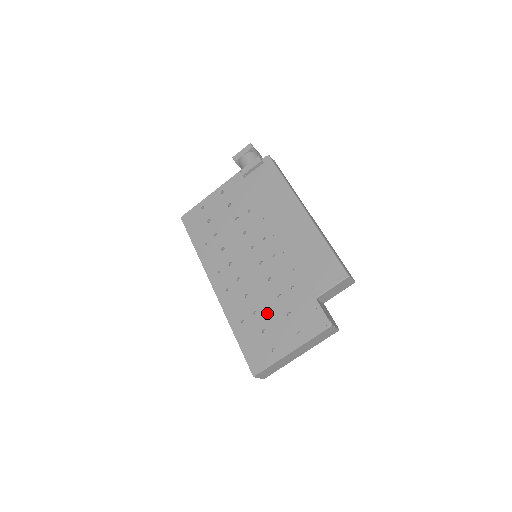
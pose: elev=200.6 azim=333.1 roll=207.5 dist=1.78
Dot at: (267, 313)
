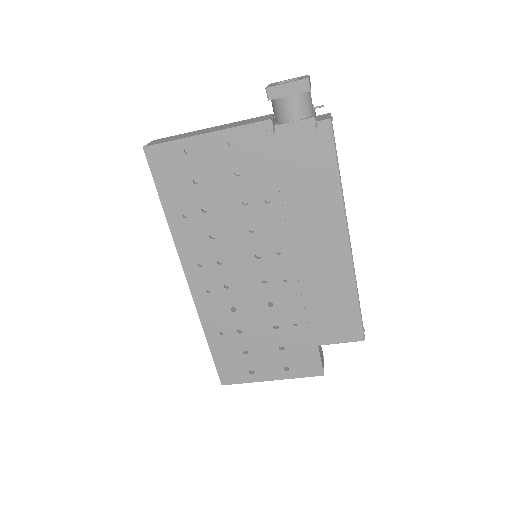
Dot at: (255, 337)
